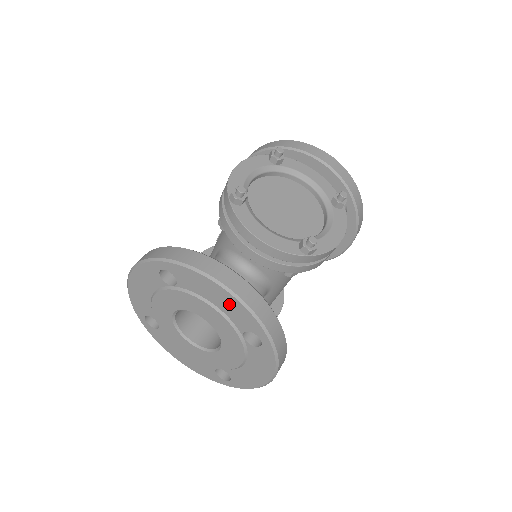
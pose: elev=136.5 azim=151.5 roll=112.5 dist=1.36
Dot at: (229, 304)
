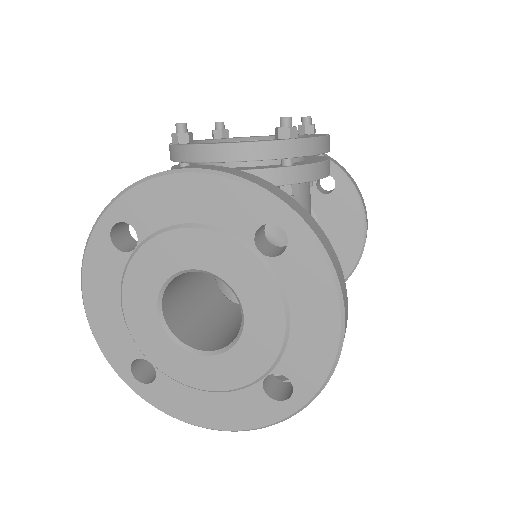
Dot at: (210, 197)
